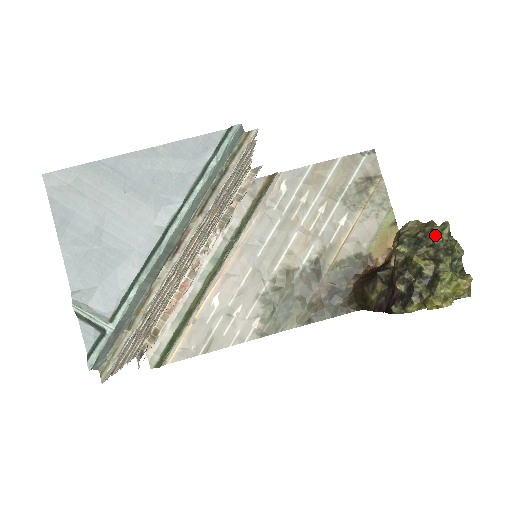
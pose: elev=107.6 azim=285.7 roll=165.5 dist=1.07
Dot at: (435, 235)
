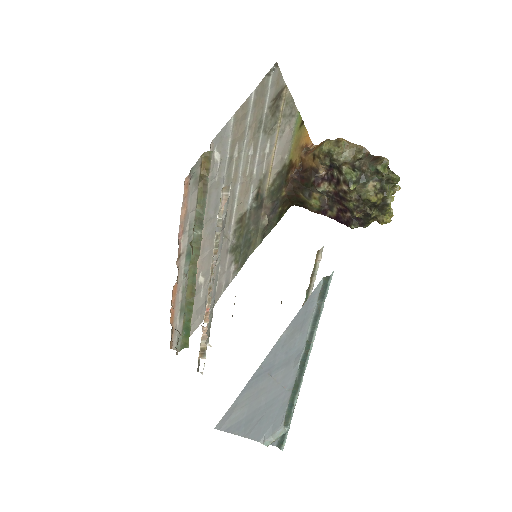
Dot at: (382, 175)
